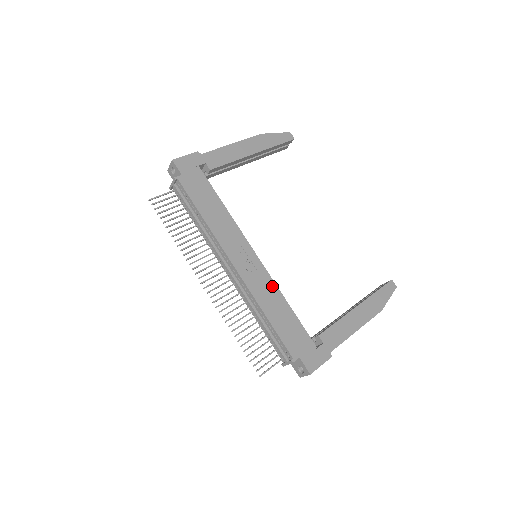
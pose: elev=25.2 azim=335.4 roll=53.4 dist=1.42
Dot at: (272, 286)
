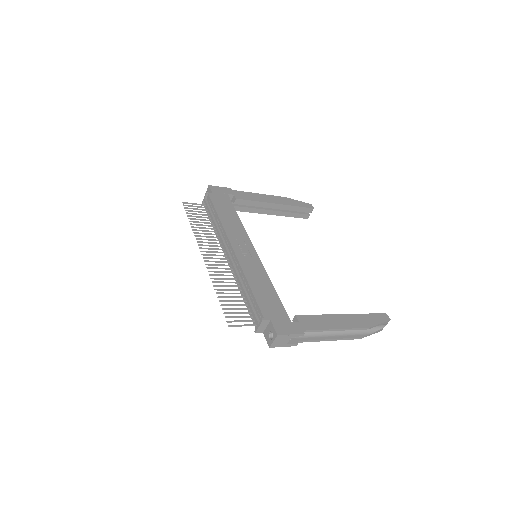
Dot at: (262, 270)
